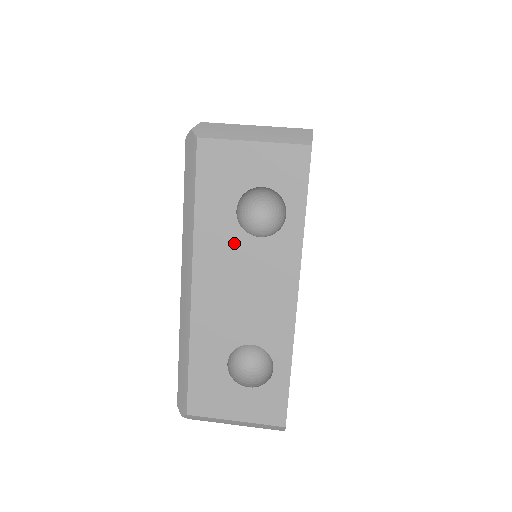
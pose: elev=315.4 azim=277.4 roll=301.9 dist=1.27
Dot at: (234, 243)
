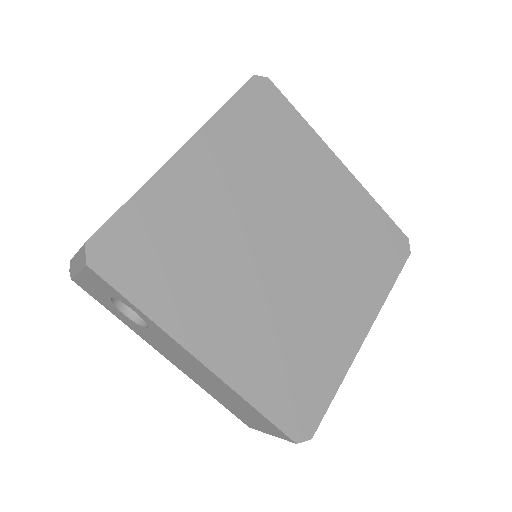
Dot at: occluded
